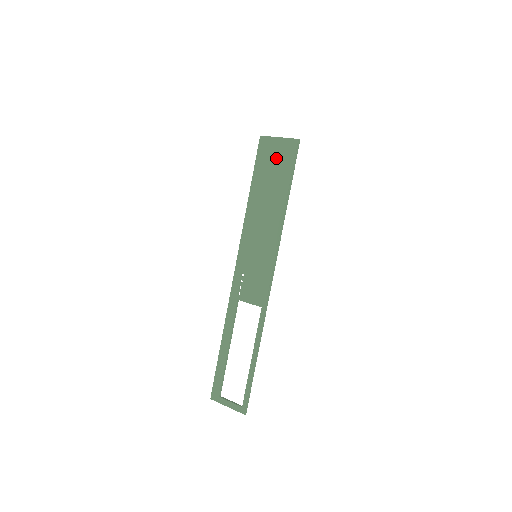
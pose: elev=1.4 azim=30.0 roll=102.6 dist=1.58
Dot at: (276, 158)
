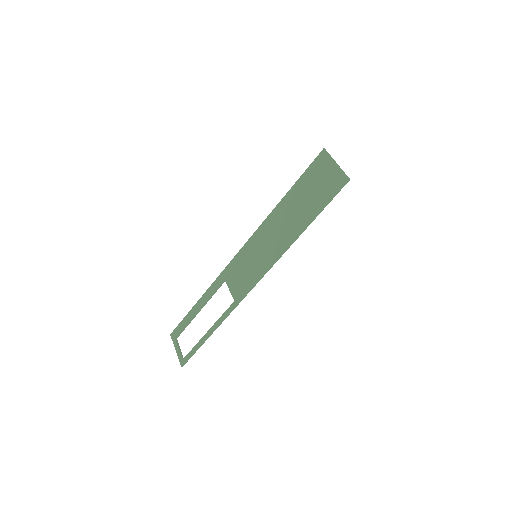
Dot at: (321, 182)
